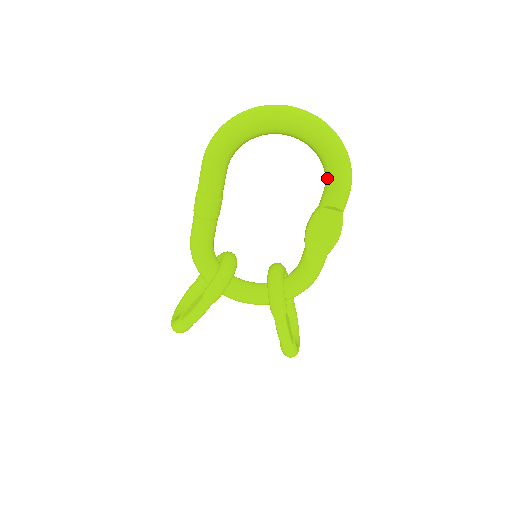
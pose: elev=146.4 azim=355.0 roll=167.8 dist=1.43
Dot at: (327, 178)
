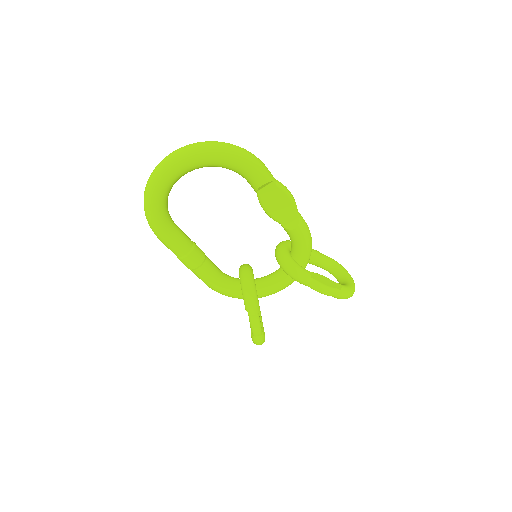
Dot at: occluded
